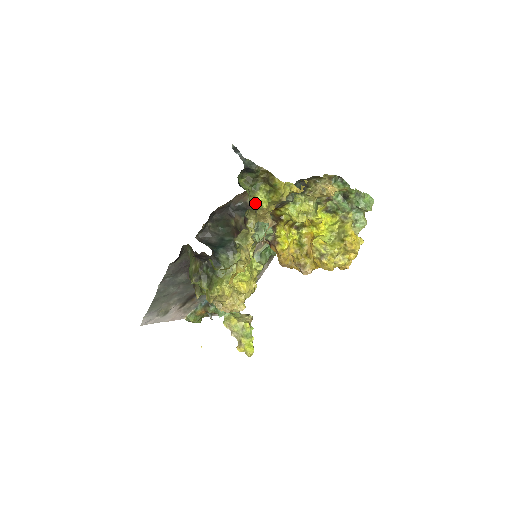
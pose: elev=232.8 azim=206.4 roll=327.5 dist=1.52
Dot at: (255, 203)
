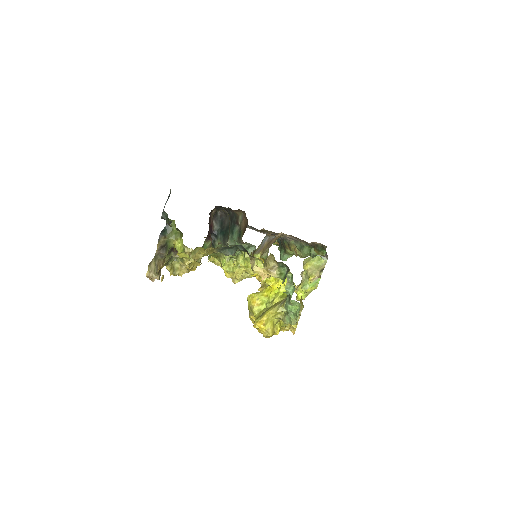
Dot at: (175, 245)
